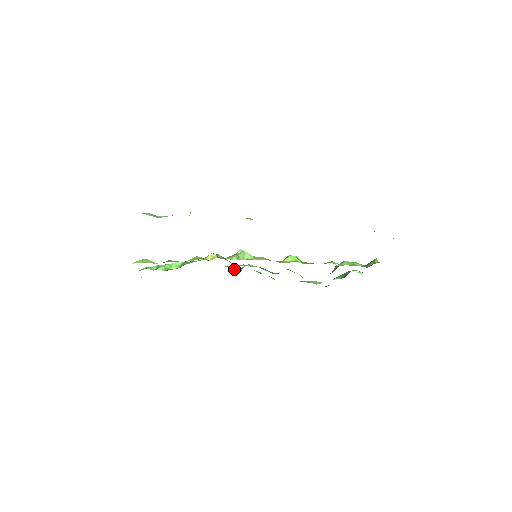
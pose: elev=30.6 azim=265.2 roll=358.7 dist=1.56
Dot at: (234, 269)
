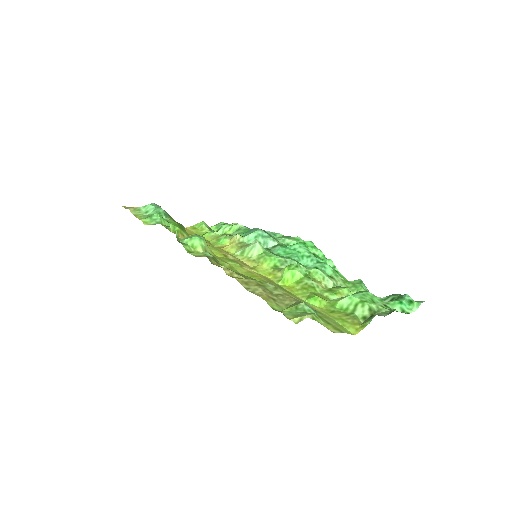
Dot at: (292, 241)
